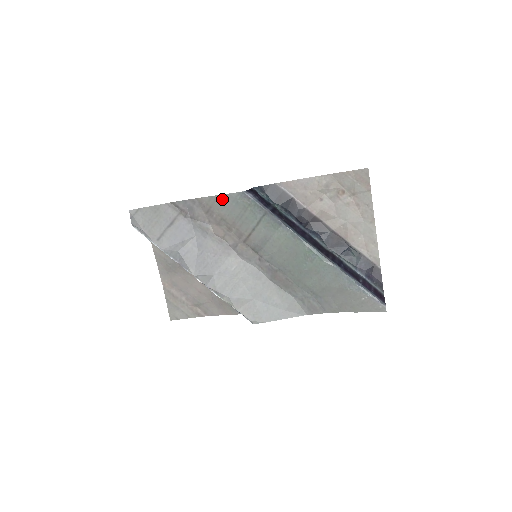
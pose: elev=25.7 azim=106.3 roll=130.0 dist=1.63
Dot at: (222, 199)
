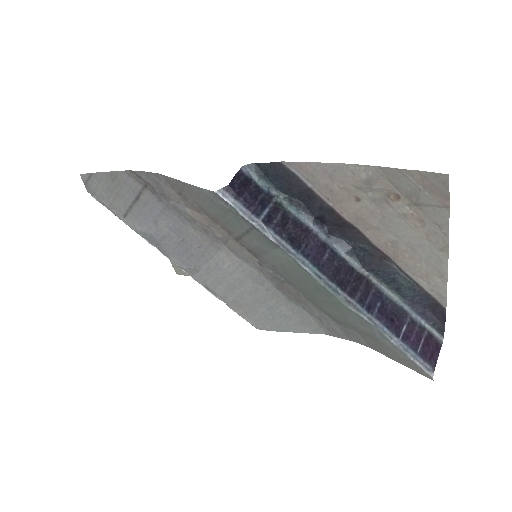
Dot at: (192, 188)
